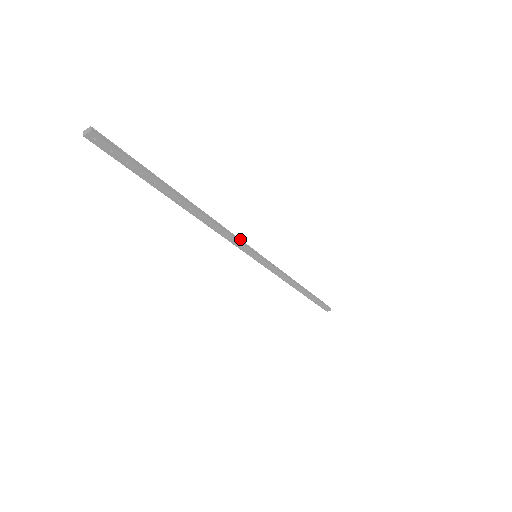
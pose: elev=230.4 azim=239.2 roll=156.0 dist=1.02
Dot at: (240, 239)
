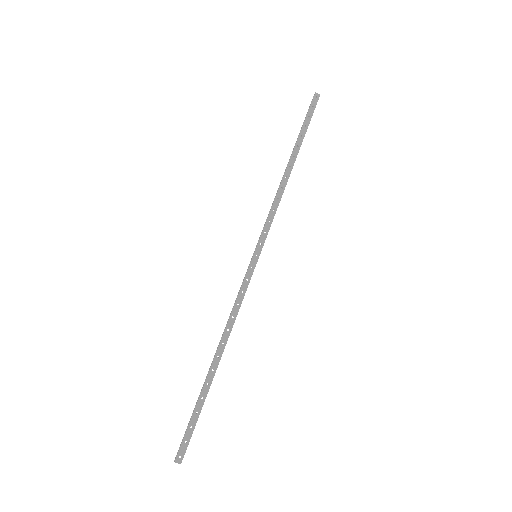
Dot at: (269, 228)
